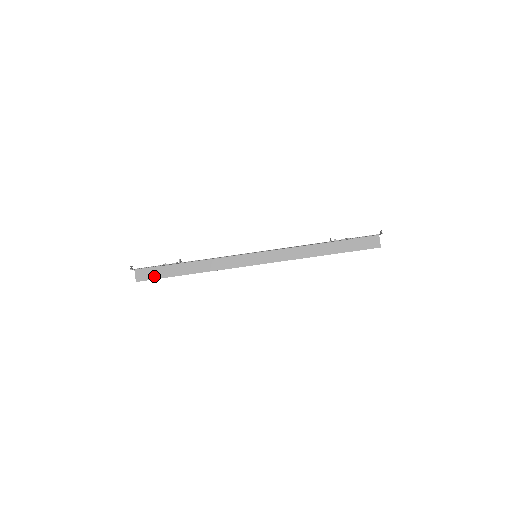
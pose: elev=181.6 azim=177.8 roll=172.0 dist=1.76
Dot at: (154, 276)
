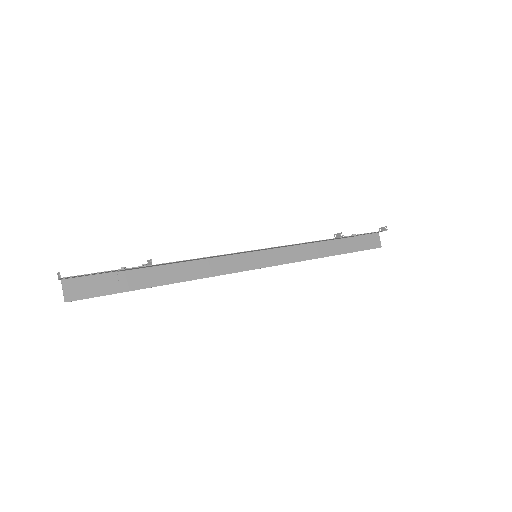
Dot at: (100, 290)
